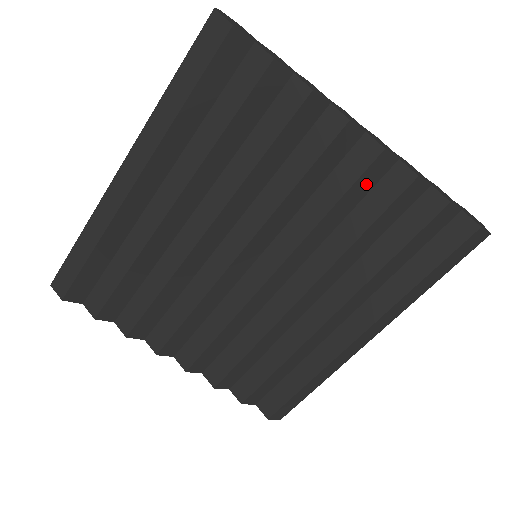
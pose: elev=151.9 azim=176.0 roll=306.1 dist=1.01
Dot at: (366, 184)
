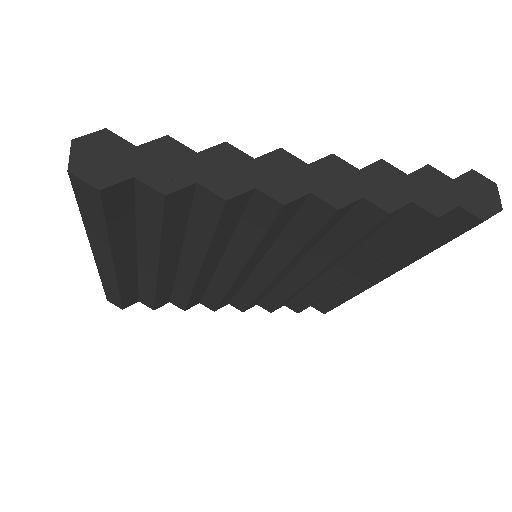
Dot at: (333, 222)
